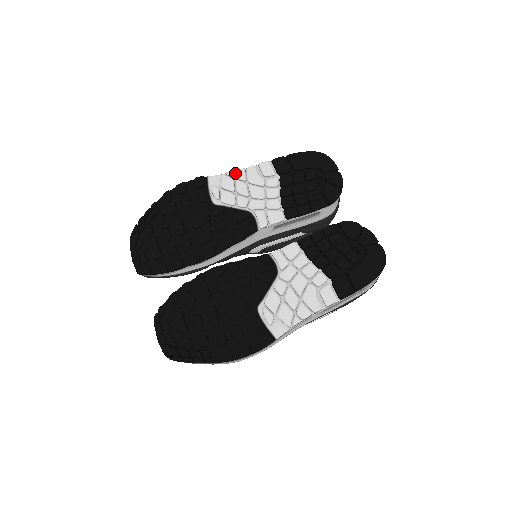
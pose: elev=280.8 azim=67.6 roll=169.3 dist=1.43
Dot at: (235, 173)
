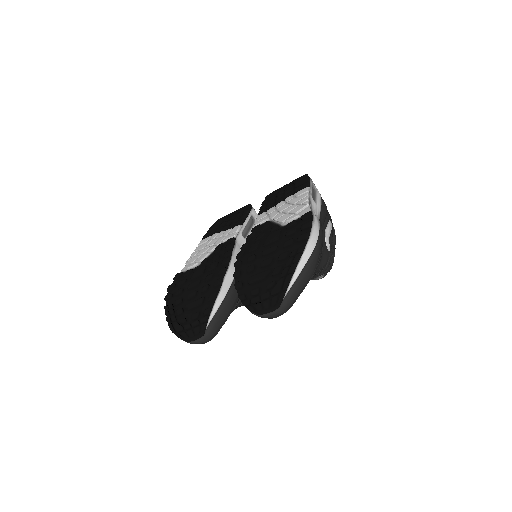
Dot at: (191, 256)
